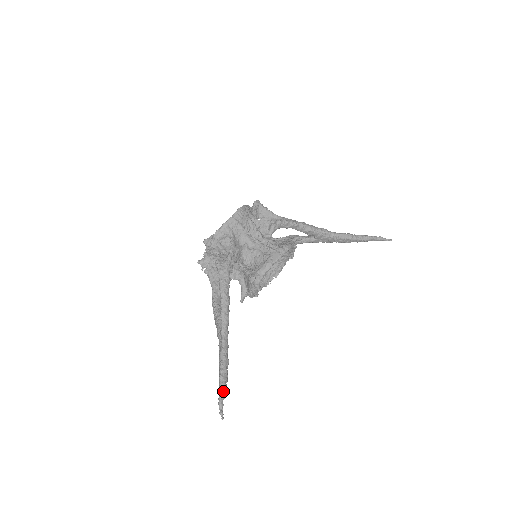
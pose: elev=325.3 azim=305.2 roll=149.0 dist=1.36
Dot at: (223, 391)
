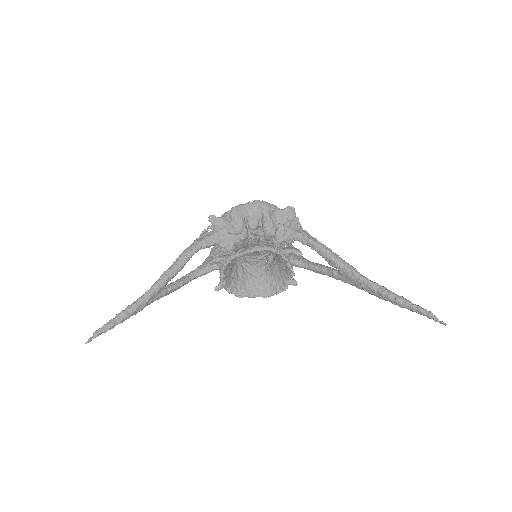
Dot at: (107, 325)
